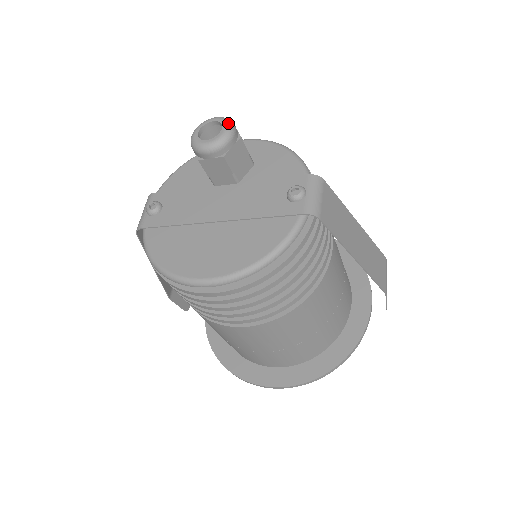
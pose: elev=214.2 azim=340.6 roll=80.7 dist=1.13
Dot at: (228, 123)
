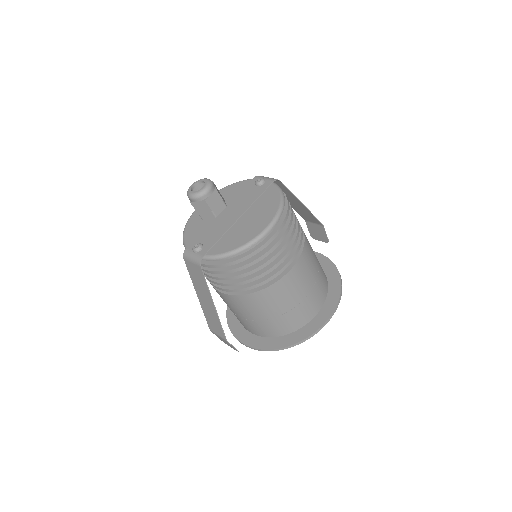
Dot at: (203, 179)
